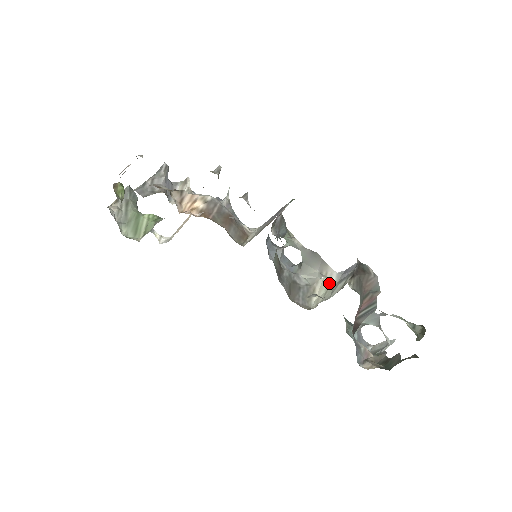
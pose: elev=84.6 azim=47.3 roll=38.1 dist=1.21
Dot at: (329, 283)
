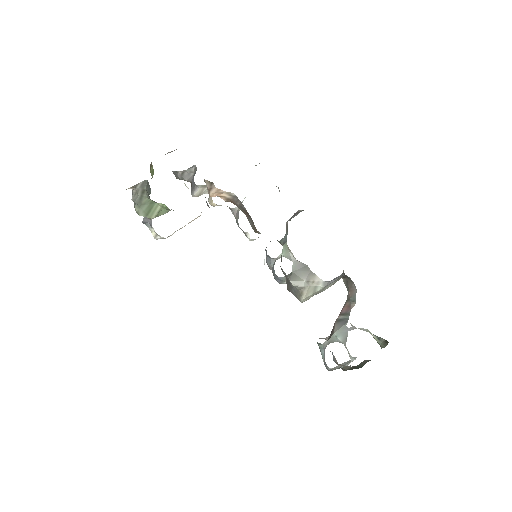
Dot at: (316, 288)
